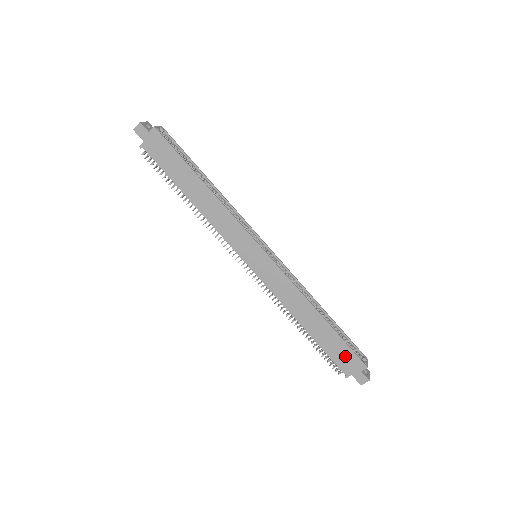
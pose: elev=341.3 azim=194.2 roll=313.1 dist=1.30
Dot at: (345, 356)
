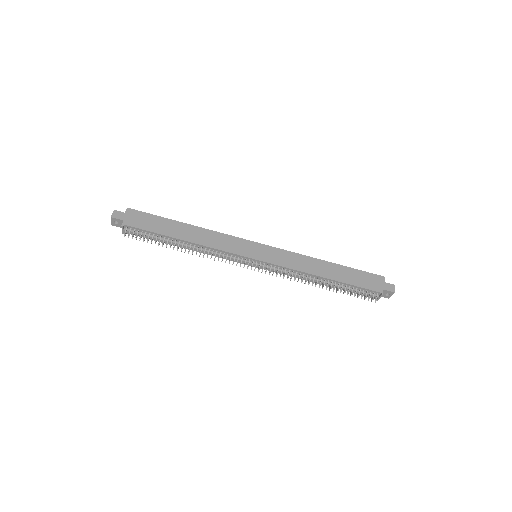
Dot at: (367, 279)
